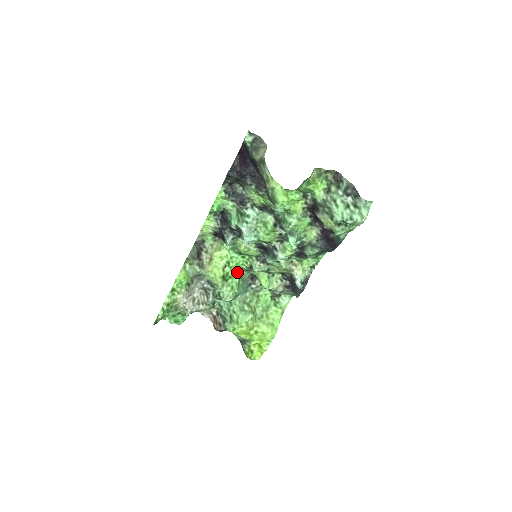
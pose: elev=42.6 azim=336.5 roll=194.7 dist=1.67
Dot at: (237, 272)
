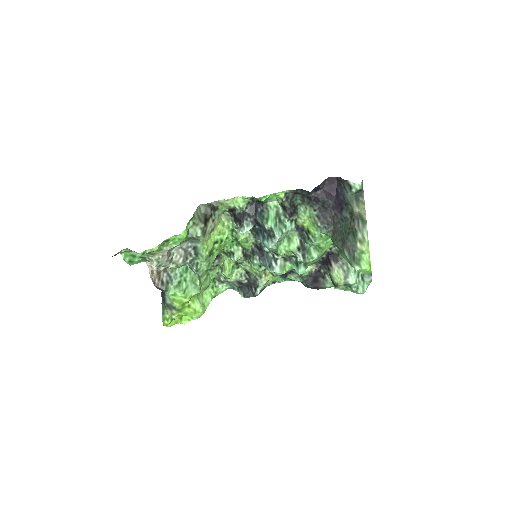
Dot at: occluded
